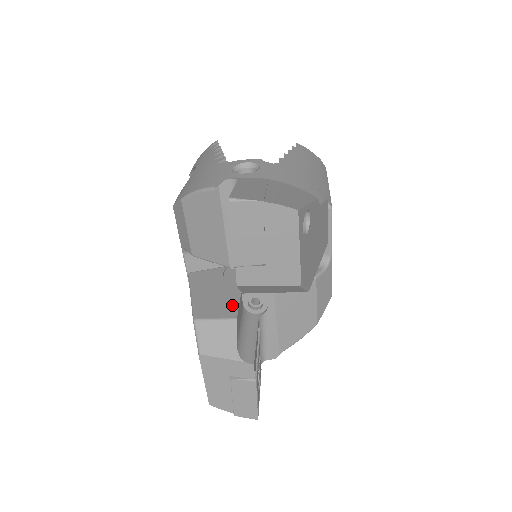
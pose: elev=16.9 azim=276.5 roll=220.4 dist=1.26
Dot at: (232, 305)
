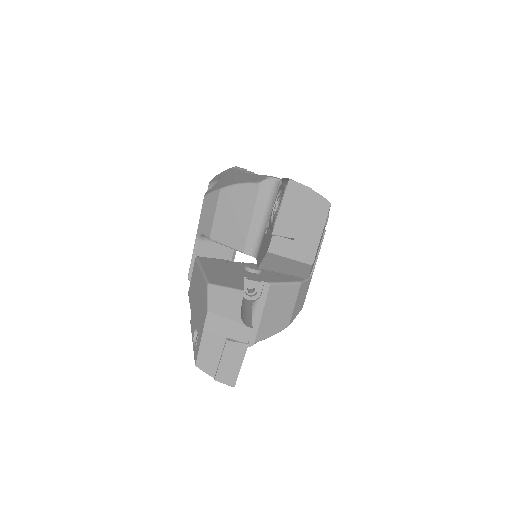
Dot at: (238, 282)
